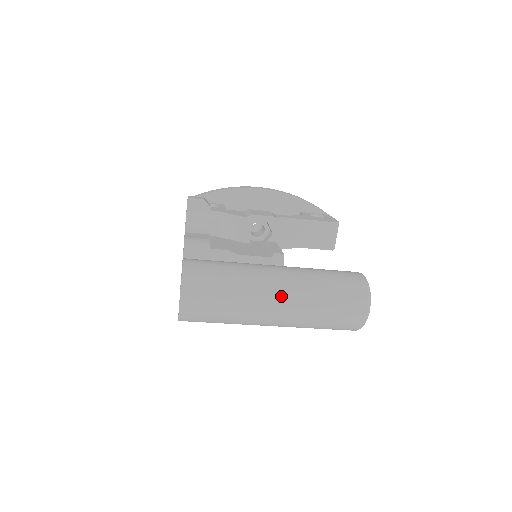
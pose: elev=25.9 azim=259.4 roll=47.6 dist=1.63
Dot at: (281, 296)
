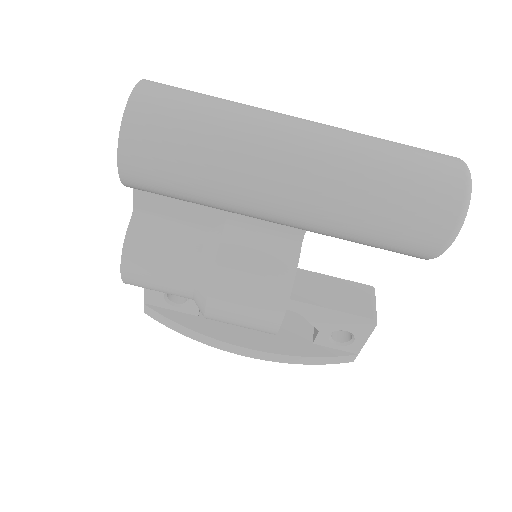
Dot at: (309, 120)
